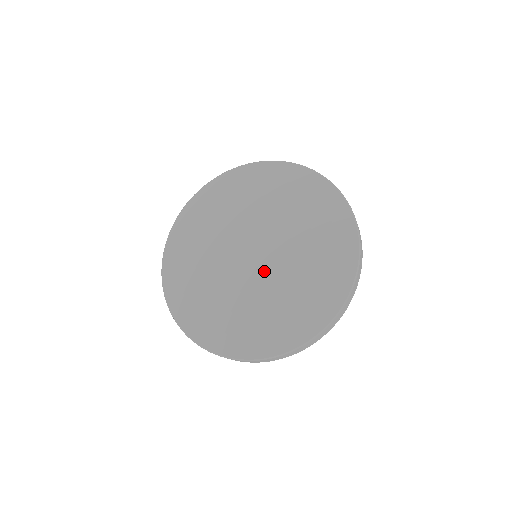
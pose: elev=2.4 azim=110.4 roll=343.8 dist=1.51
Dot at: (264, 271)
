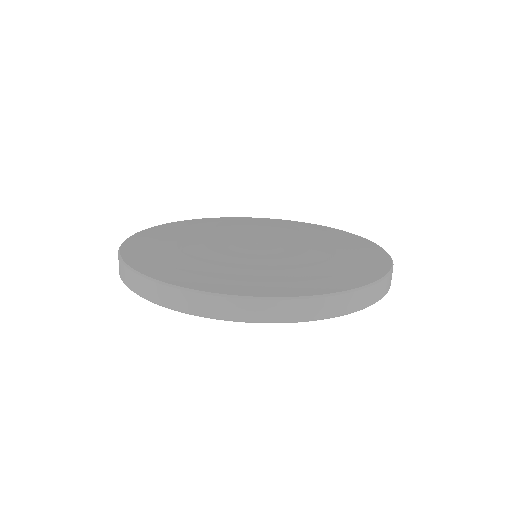
Dot at: (277, 250)
